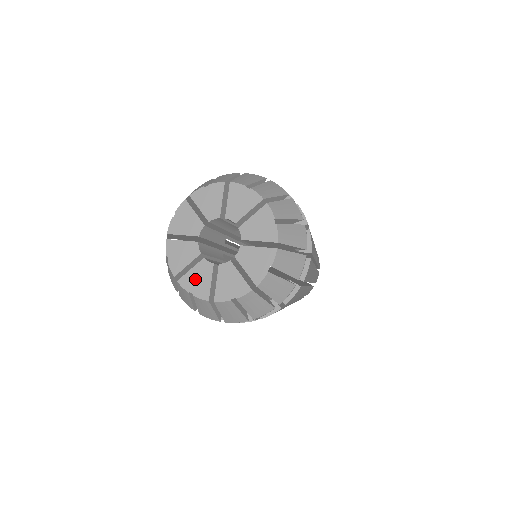
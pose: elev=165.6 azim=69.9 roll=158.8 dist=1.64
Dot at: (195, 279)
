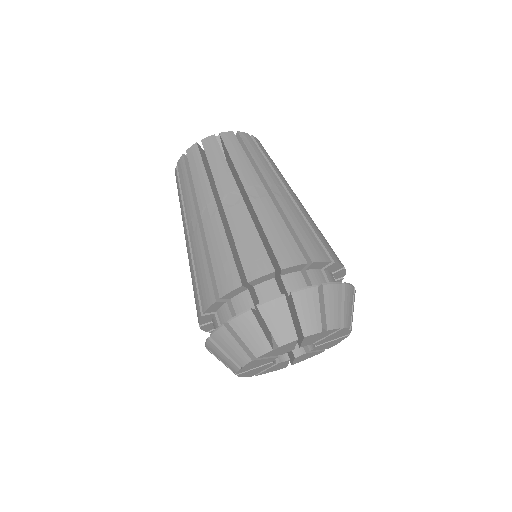
Dot at: (273, 369)
